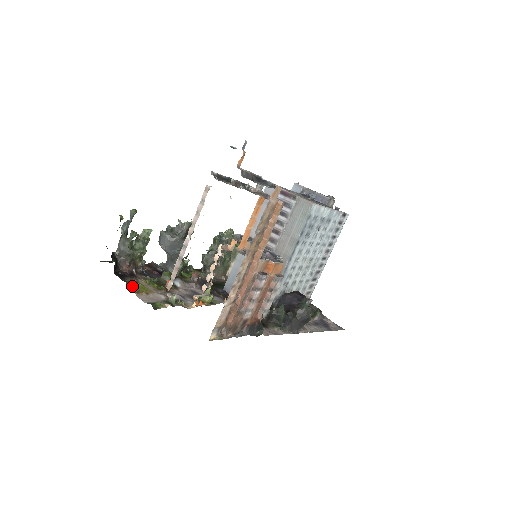
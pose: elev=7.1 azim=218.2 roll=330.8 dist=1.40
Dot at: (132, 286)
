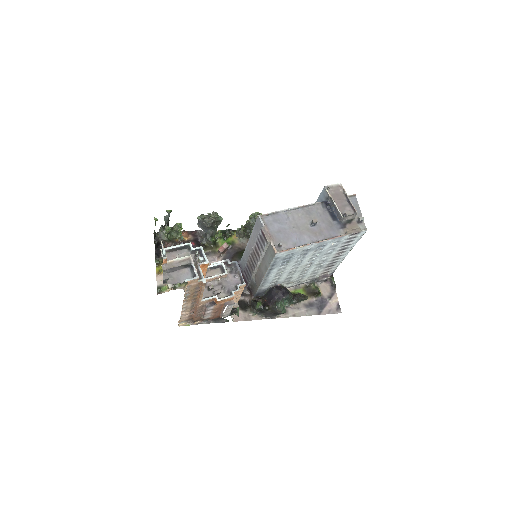
Dot at: (160, 265)
